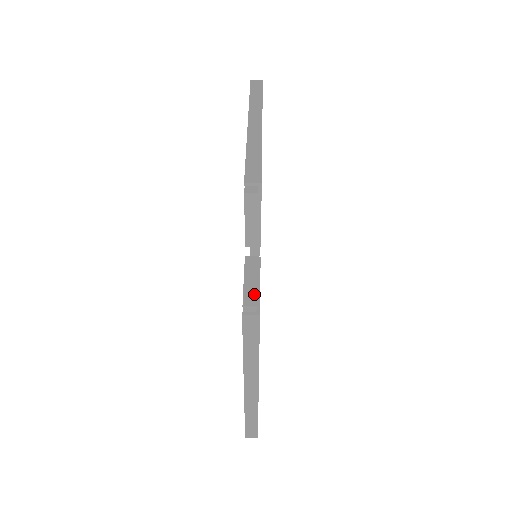
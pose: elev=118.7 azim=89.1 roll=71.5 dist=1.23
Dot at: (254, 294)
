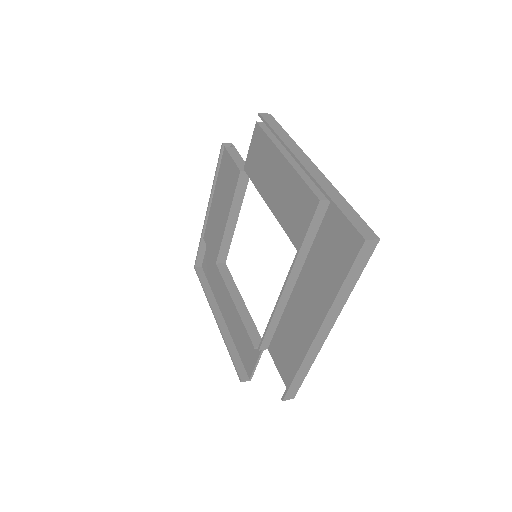
Dot at: occluded
